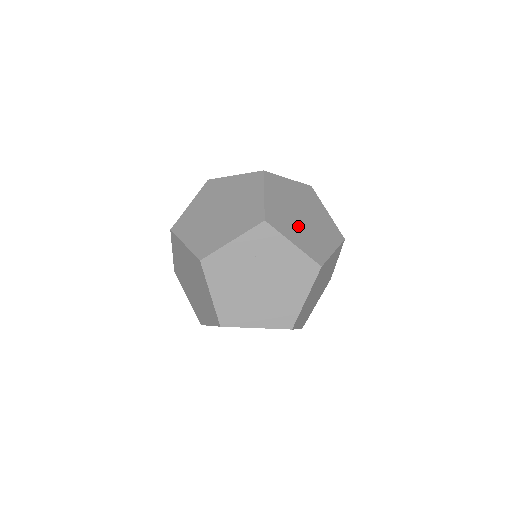
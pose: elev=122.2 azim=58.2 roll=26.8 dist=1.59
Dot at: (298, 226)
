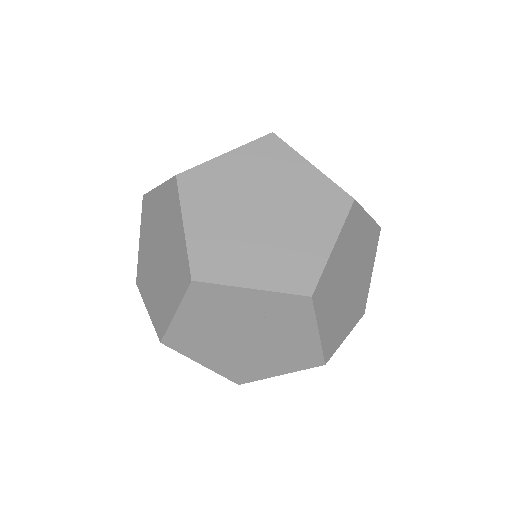
Dot at: (337, 301)
